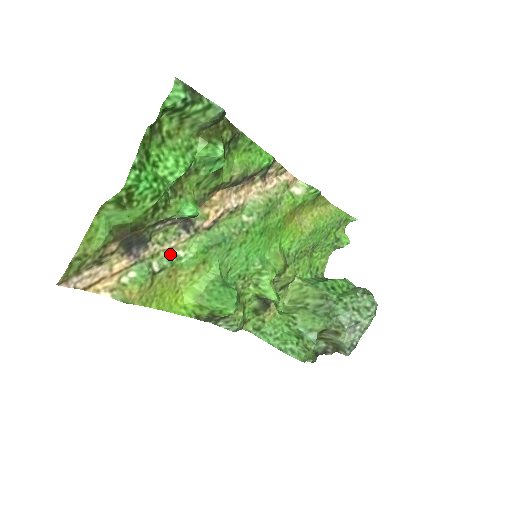
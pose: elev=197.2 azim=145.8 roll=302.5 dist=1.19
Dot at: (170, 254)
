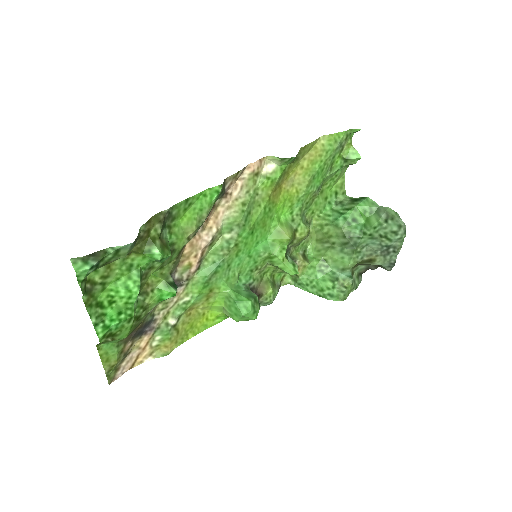
Dot at: (178, 305)
